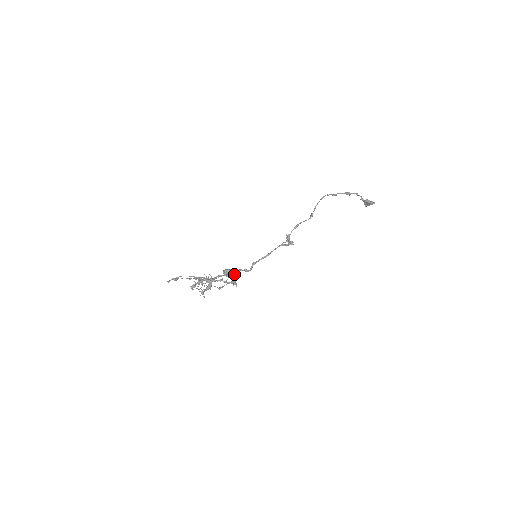
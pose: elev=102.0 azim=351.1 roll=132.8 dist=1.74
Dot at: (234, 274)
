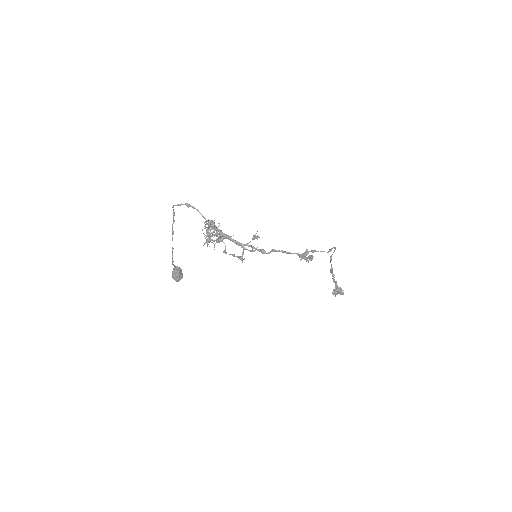
Dot at: (180, 279)
